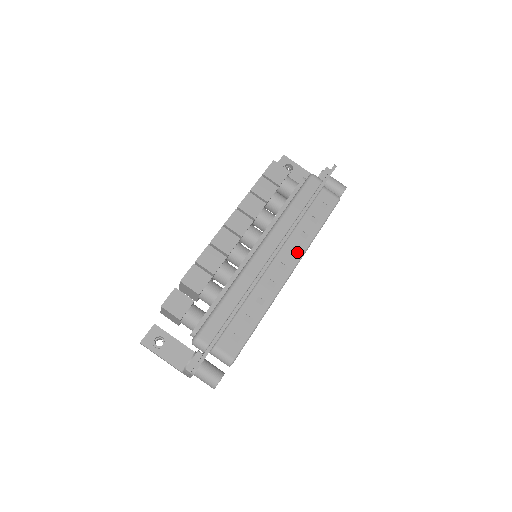
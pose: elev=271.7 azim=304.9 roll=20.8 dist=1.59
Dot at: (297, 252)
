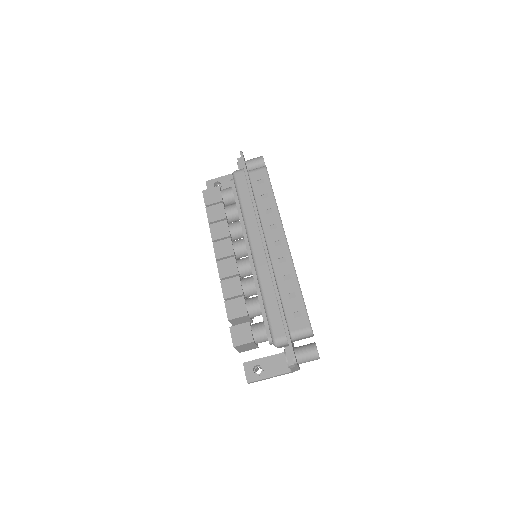
Dot at: (276, 225)
